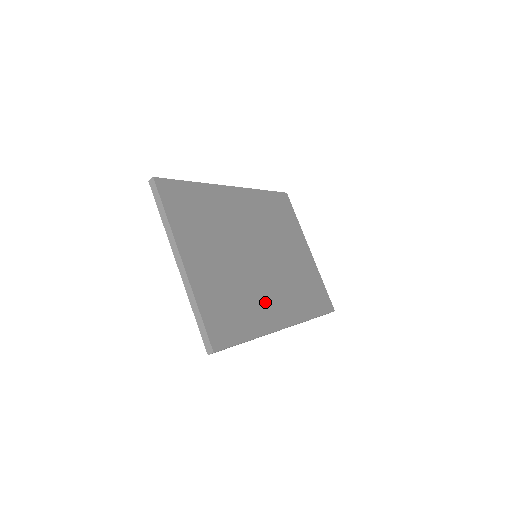
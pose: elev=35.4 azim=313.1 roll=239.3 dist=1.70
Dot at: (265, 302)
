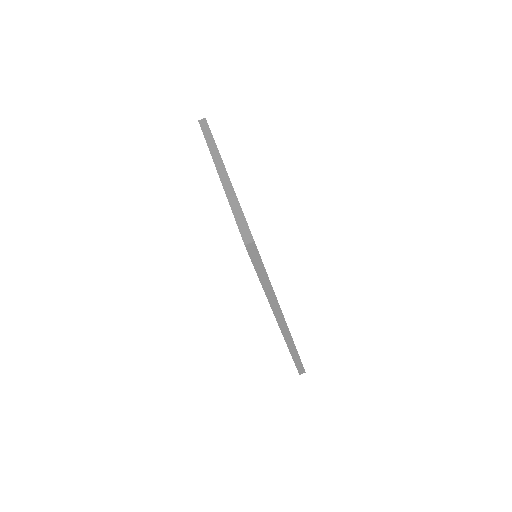
Dot at: occluded
